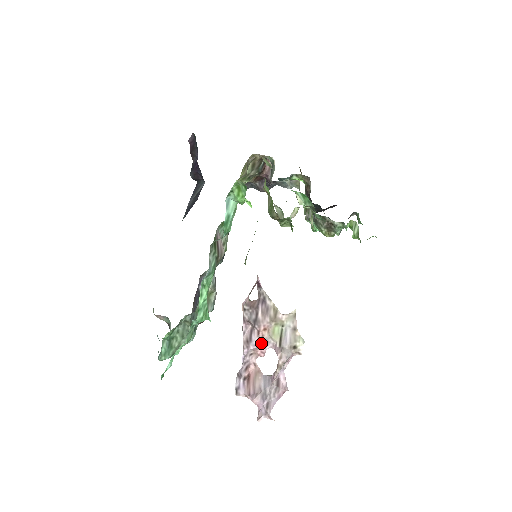
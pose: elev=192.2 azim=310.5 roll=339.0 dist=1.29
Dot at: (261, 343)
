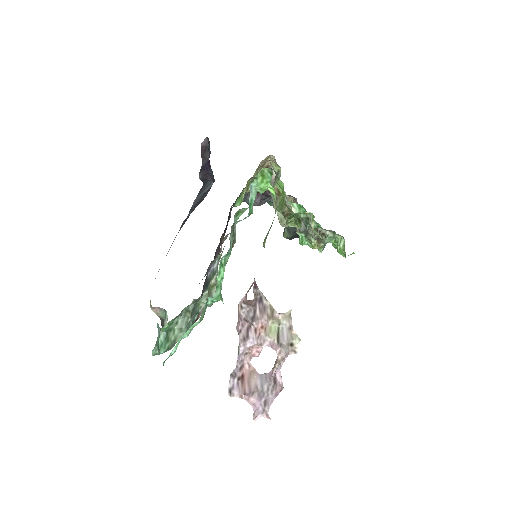
Dot at: (258, 340)
